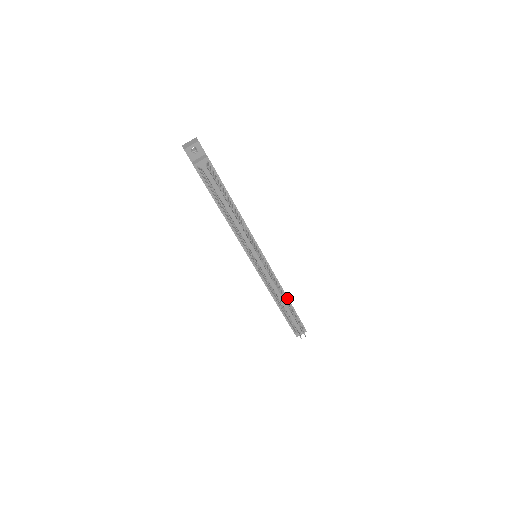
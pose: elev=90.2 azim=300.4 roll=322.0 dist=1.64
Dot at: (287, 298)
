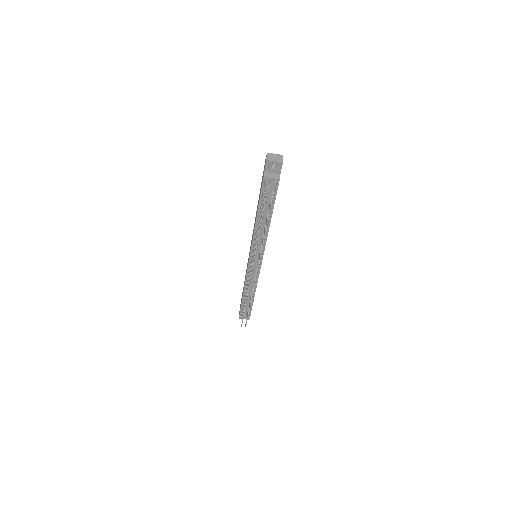
Dot at: (254, 295)
